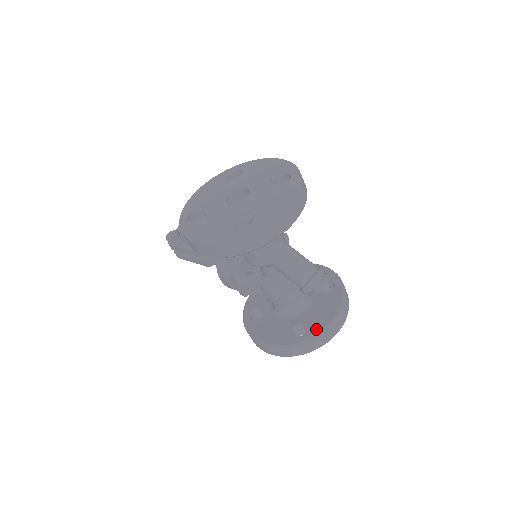
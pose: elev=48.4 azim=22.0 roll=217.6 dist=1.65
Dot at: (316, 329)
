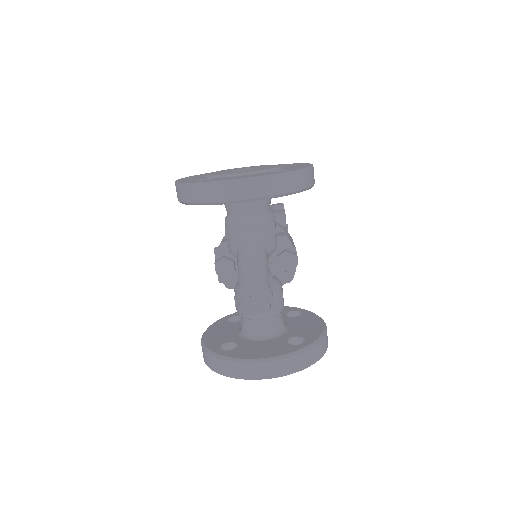
Dot at: (235, 354)
